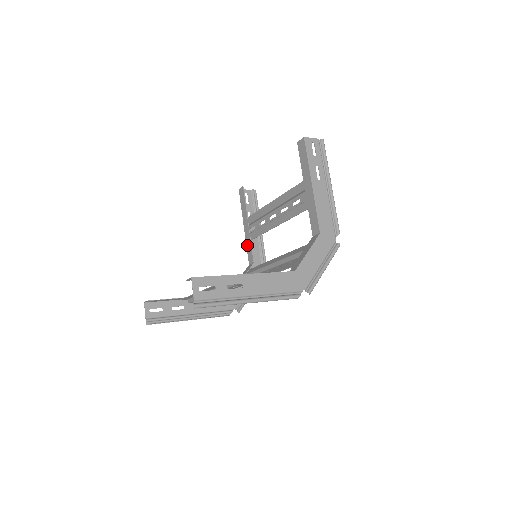
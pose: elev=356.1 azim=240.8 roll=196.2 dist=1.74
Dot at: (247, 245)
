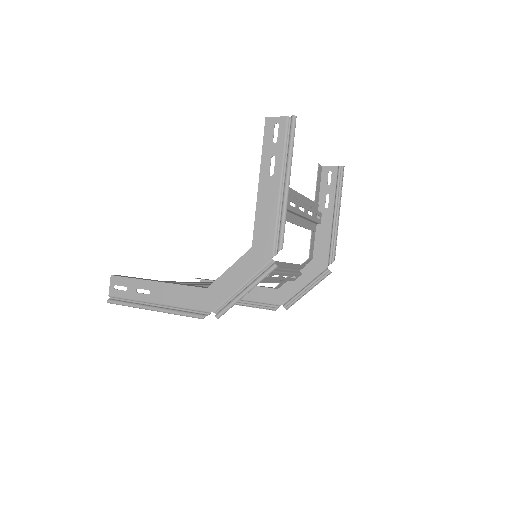
Dot at: (313, 235)
